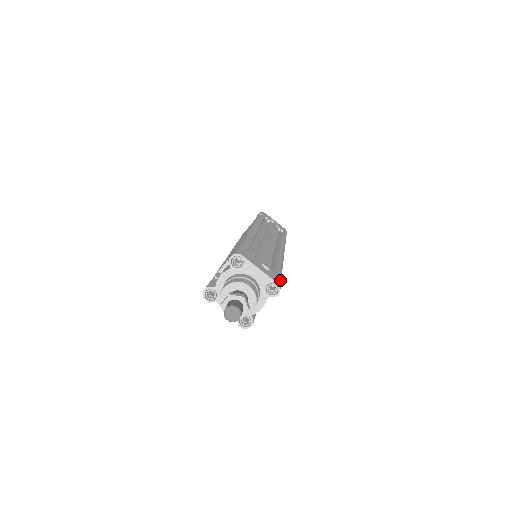
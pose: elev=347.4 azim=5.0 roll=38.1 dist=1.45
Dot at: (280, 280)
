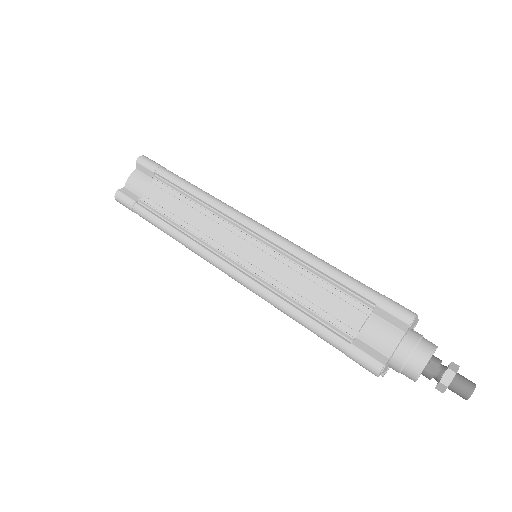
Dot at: occluded
